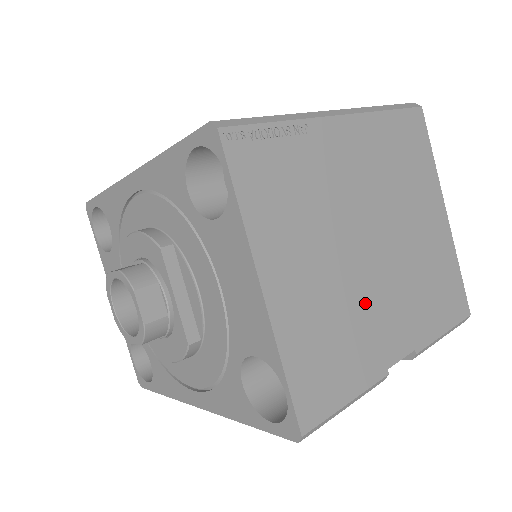
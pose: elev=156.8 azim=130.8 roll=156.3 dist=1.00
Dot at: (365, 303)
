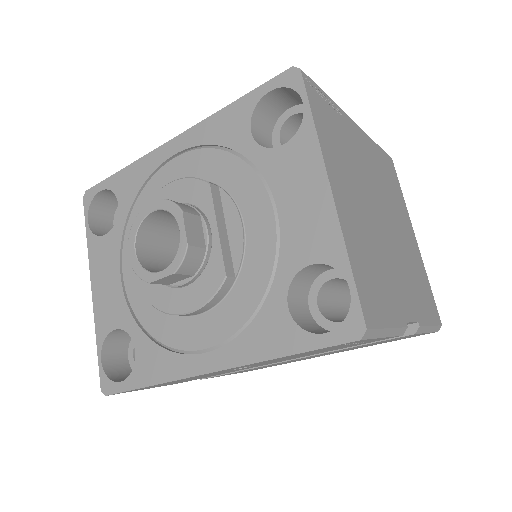
Dot at: (386, 258)
